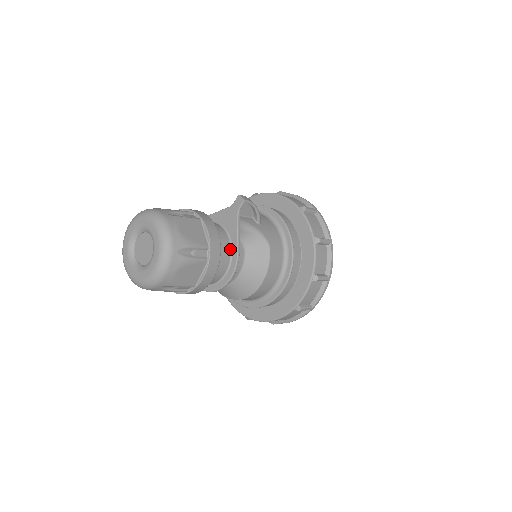
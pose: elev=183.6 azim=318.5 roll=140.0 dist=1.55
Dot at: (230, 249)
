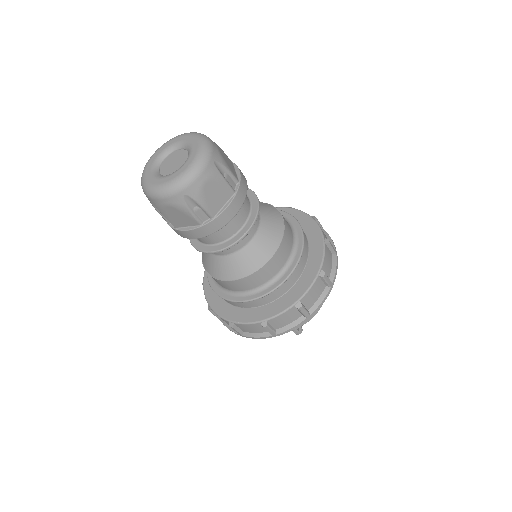
Dot at: occluded
